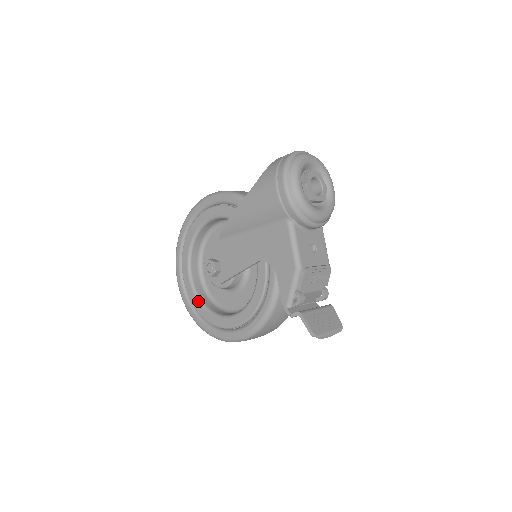
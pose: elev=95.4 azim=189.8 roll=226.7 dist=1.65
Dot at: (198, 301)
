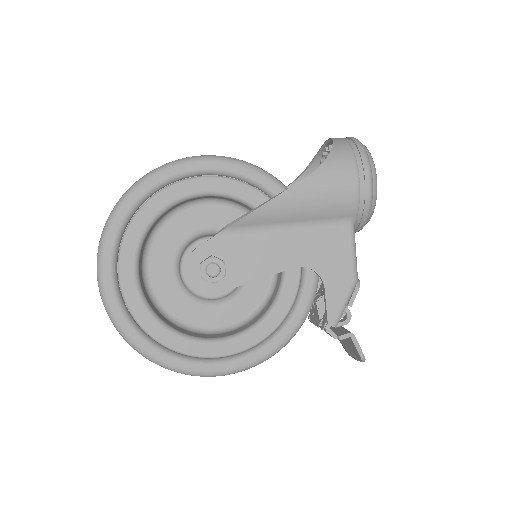
Dot at: (153, 318)
